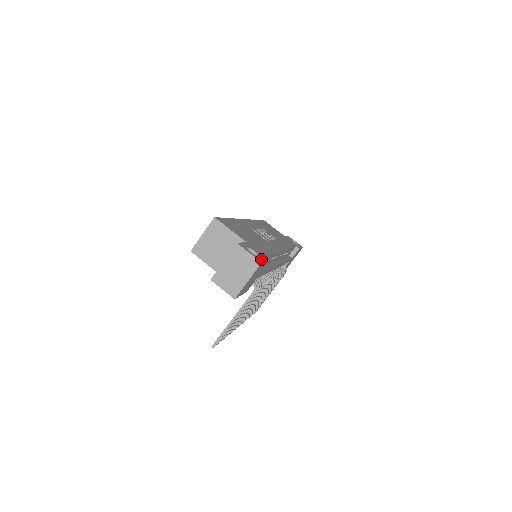
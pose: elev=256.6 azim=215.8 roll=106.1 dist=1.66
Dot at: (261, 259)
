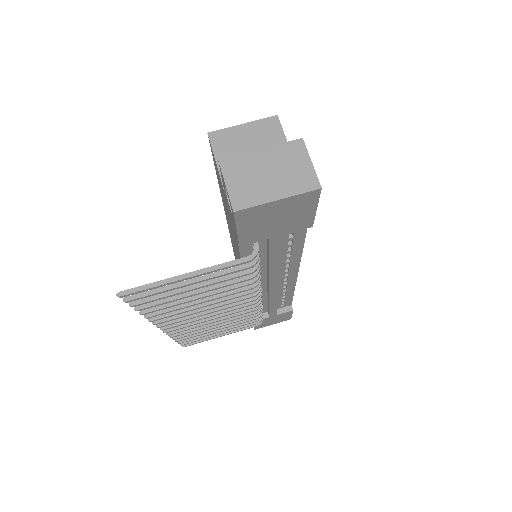
Dot at: occluded
